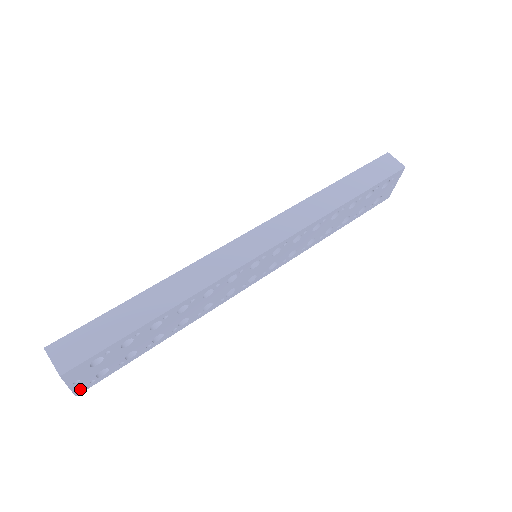
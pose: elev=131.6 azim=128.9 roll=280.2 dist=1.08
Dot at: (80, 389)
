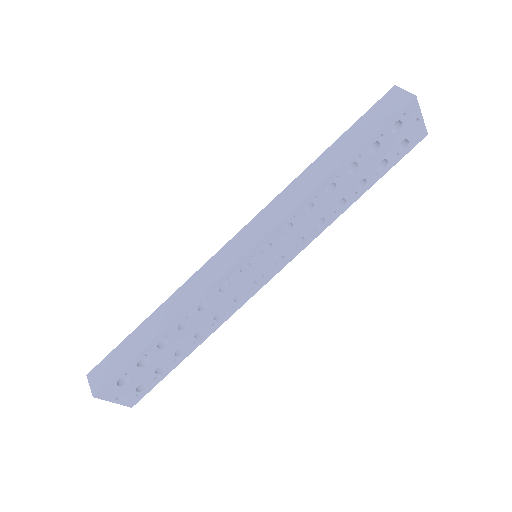
Dot at: (130, 402)
